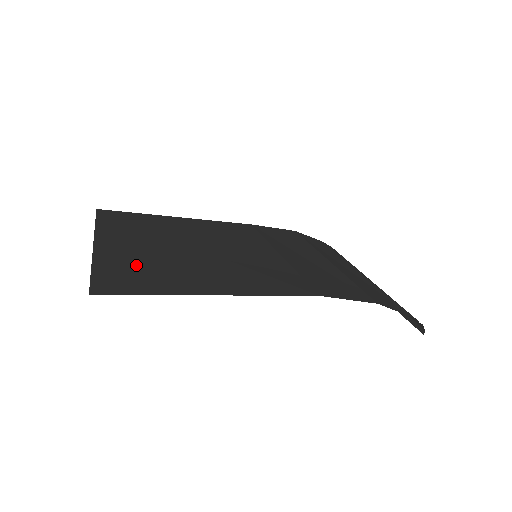
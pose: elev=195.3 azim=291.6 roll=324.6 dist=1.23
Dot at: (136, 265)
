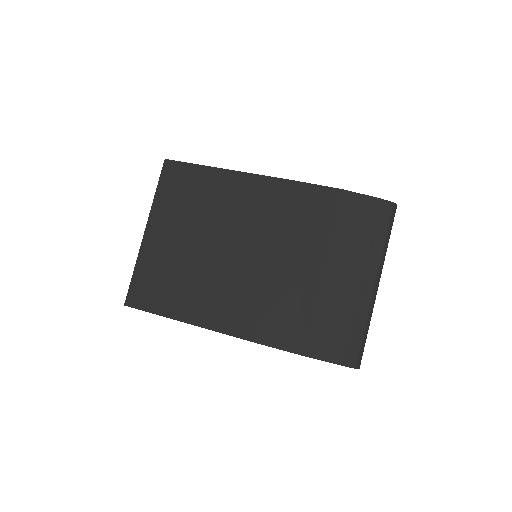
Dot at: (157, 272)
